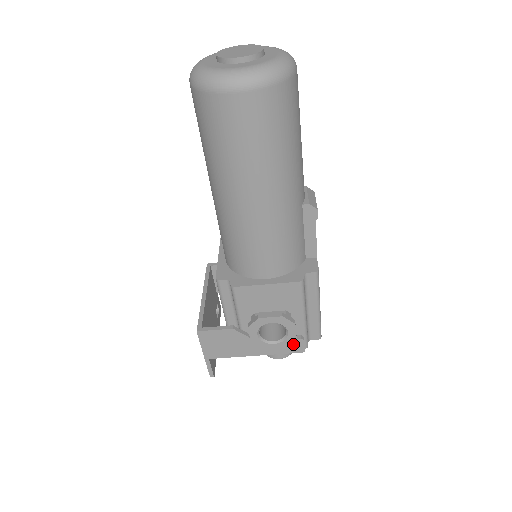
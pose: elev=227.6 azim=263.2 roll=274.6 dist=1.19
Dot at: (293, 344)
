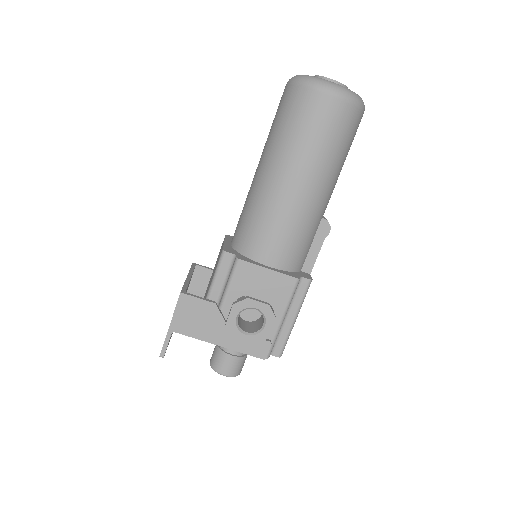
Dot at: (260, 345)
